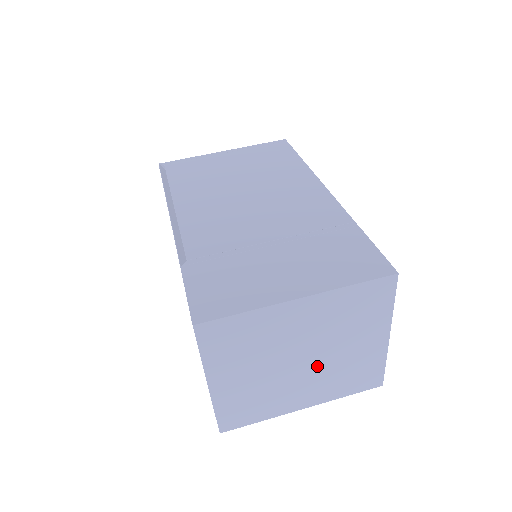
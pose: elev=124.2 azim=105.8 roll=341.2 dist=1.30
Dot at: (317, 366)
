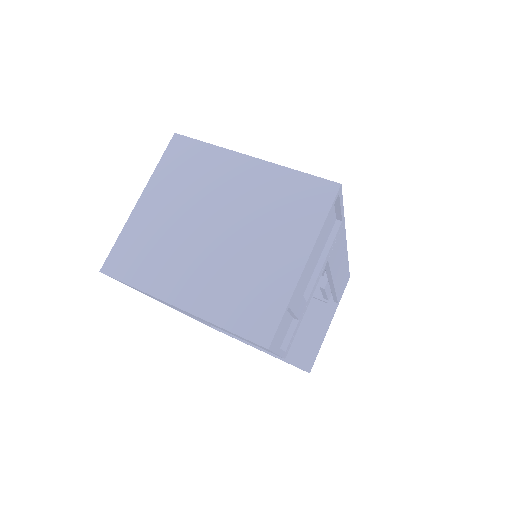
Dot at: (223, 250)
